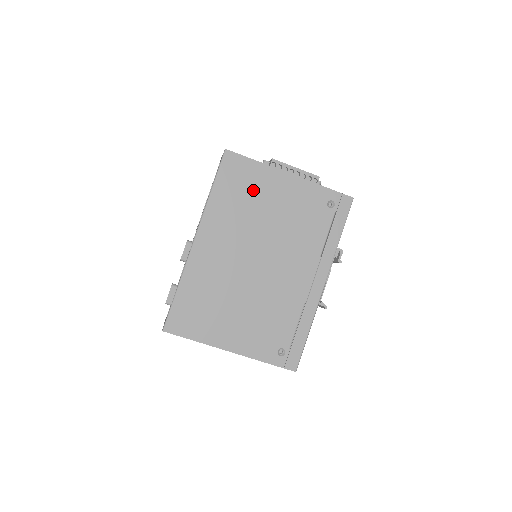
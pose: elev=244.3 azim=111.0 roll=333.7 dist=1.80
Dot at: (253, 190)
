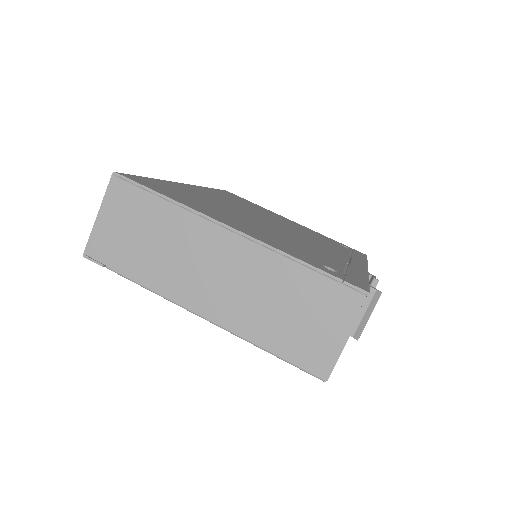
Dot at: (255, 207)
